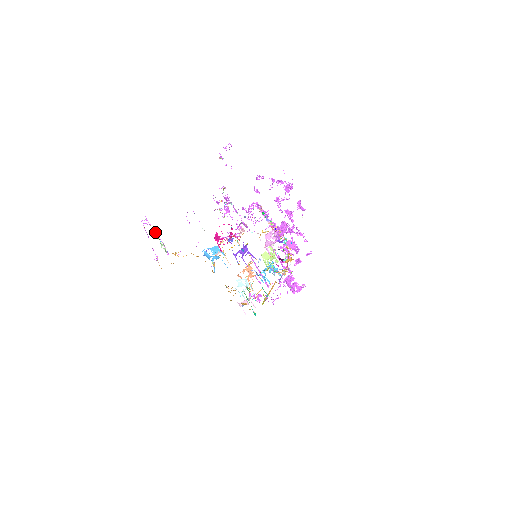
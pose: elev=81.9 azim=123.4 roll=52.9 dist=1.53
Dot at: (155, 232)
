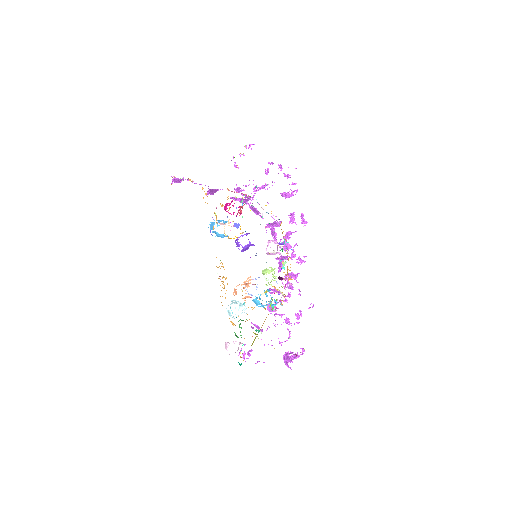
Dot at: occluded
